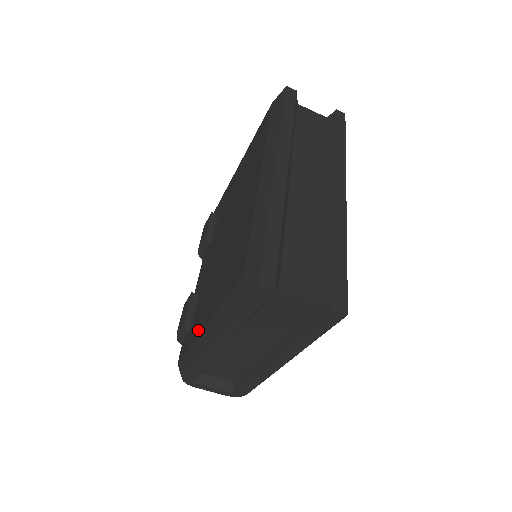
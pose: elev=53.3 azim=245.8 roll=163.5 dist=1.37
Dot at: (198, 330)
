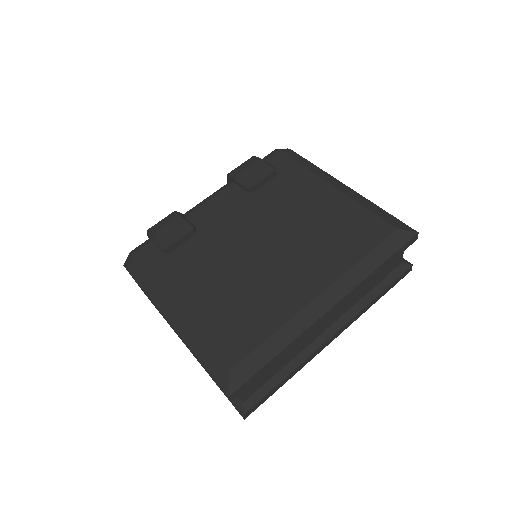
Dot at: (169, 287)
